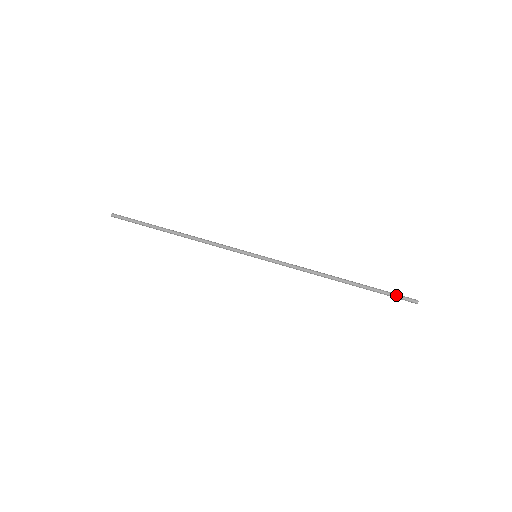
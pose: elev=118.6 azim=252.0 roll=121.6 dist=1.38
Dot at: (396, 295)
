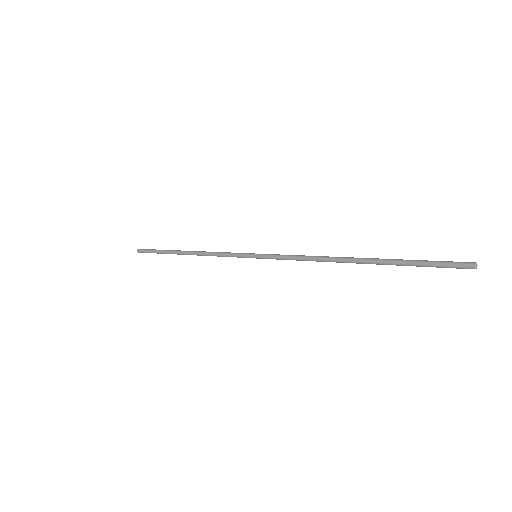
Dot at: (437, 261)
